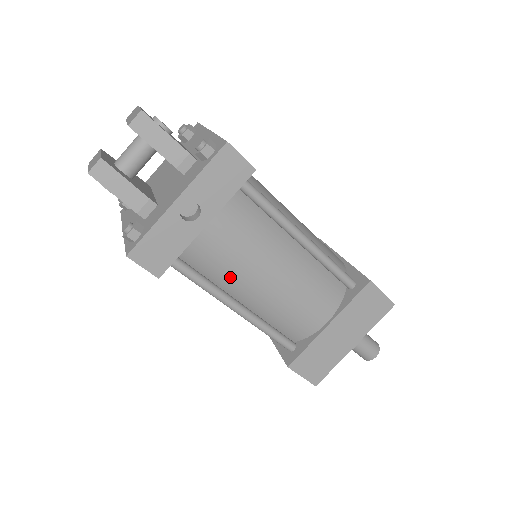
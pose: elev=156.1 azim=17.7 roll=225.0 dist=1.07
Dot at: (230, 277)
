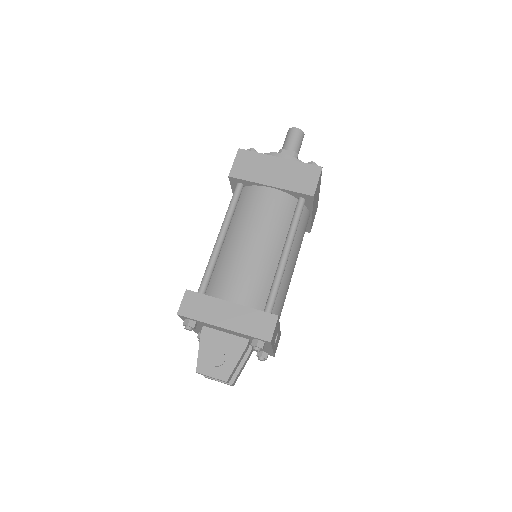
Dot at: occluded
